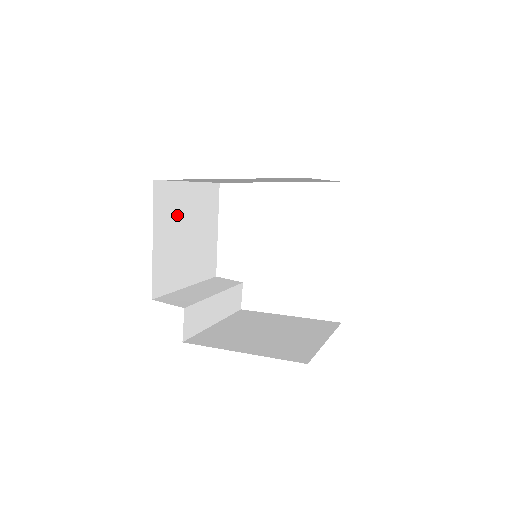
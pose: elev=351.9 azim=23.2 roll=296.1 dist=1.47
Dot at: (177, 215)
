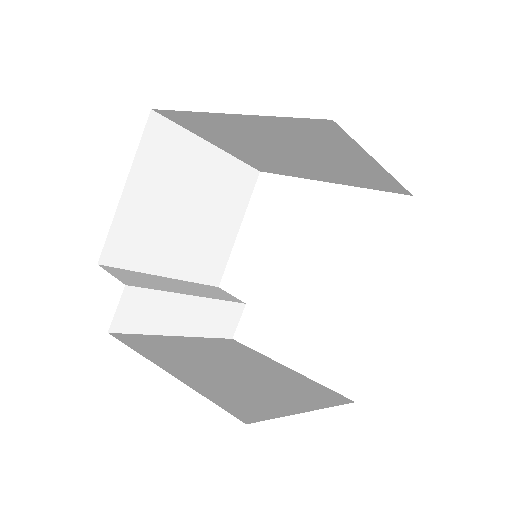
Dot at: (177, 175)
